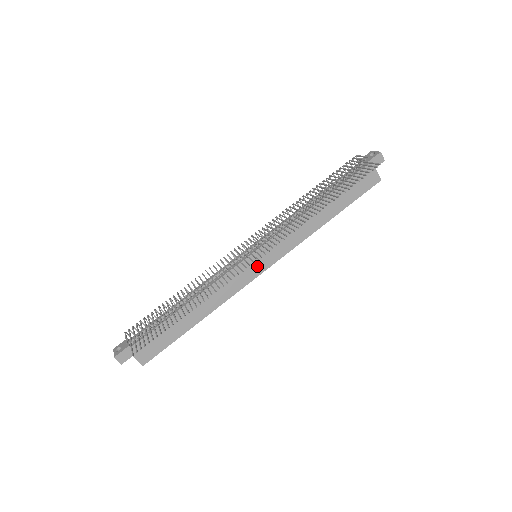
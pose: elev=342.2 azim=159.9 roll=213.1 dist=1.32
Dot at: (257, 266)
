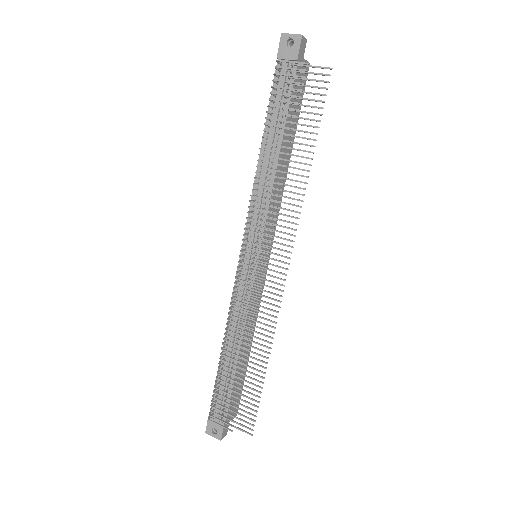
Dot at: (264, 263)
